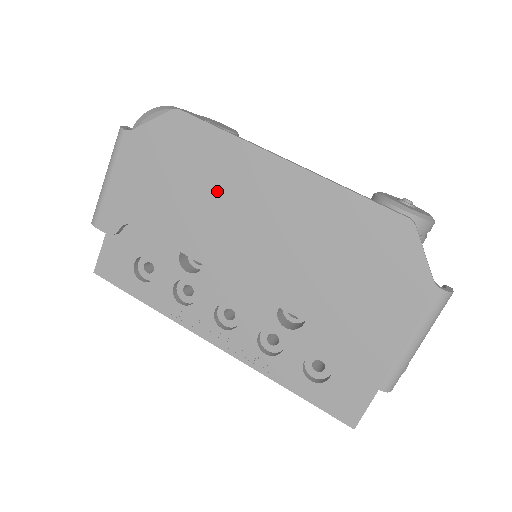
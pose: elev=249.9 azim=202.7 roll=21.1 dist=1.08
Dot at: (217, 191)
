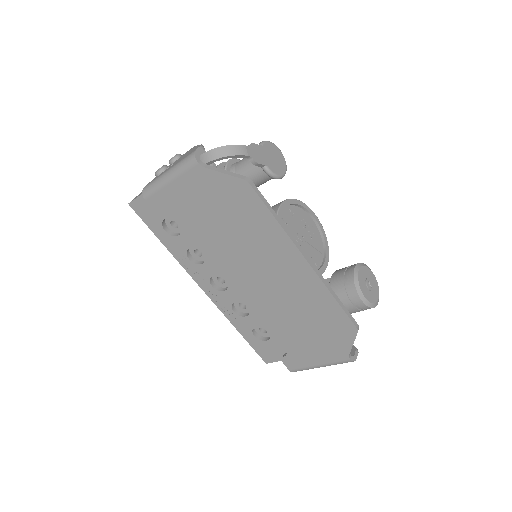
Dot at: (250, 243)
